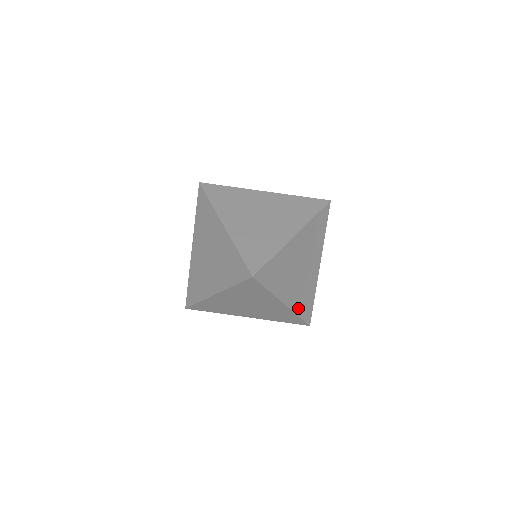
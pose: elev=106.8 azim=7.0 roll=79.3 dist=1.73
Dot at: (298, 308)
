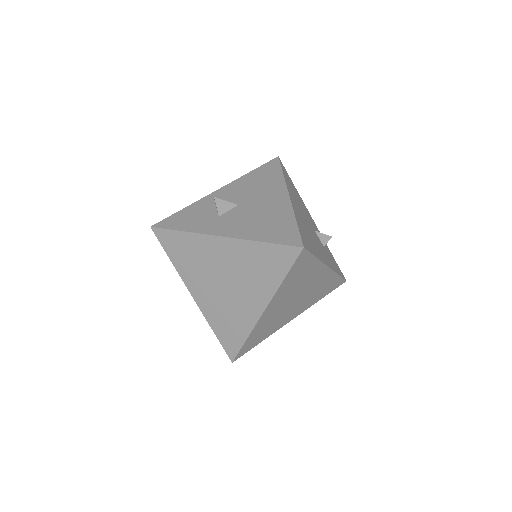
Dot at: (316, 300)
